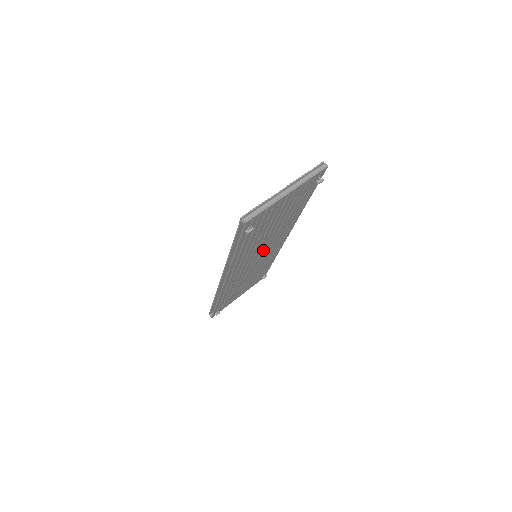
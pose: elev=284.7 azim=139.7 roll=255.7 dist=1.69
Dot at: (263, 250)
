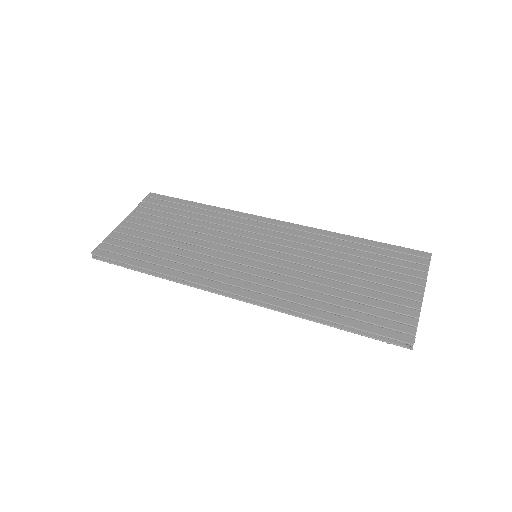
Dot at: occluded
